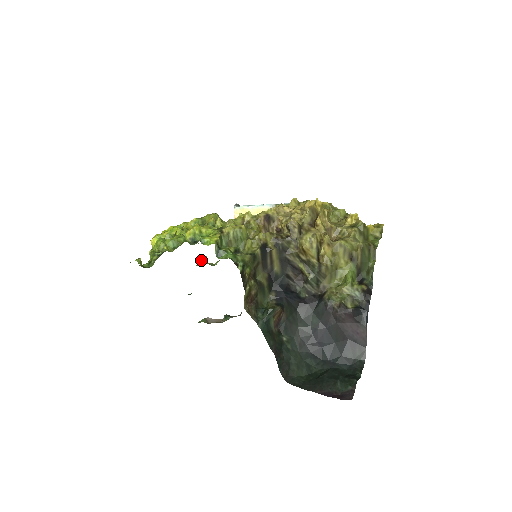
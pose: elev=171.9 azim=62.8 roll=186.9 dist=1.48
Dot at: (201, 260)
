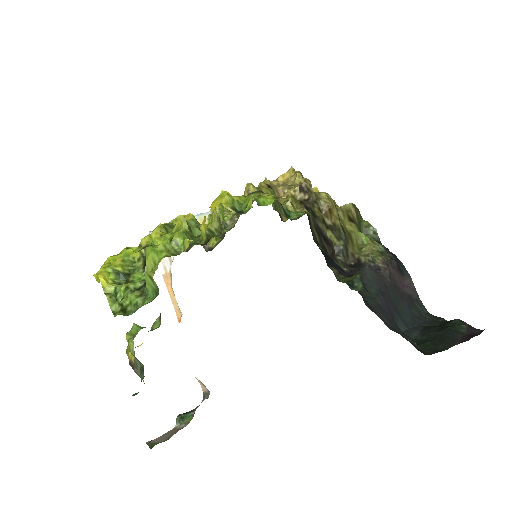
Dot at: (129, 331)
